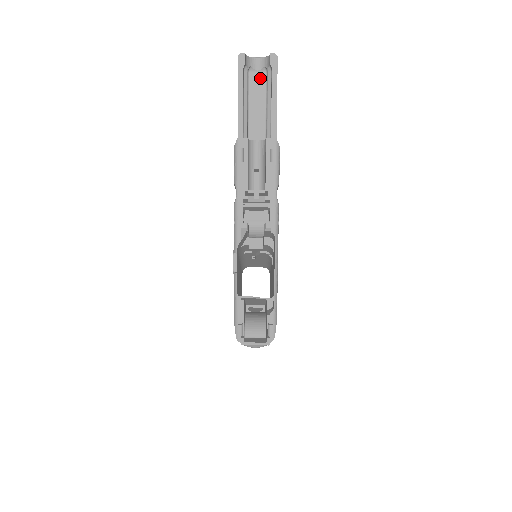
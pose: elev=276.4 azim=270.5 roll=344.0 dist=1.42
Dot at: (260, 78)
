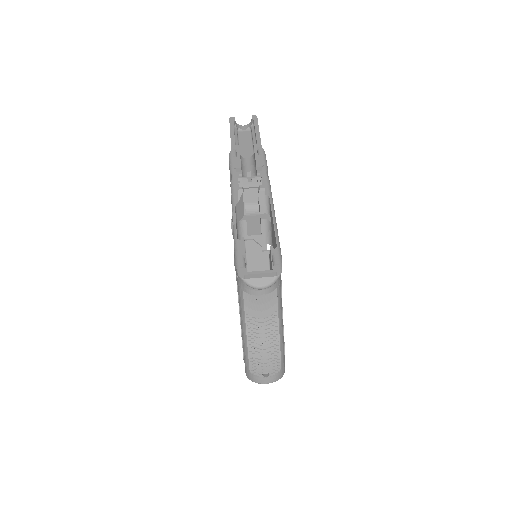
Dot at: (246, 133)
